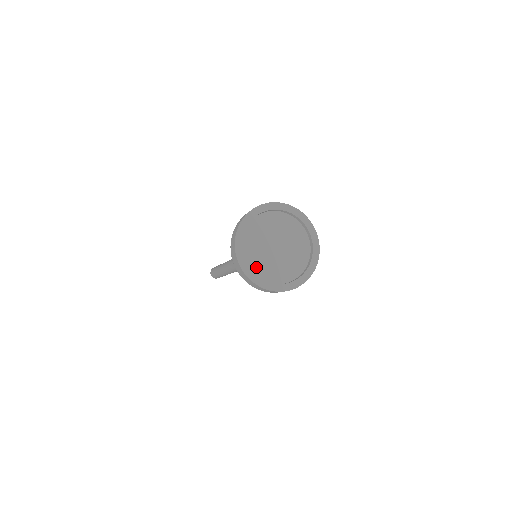
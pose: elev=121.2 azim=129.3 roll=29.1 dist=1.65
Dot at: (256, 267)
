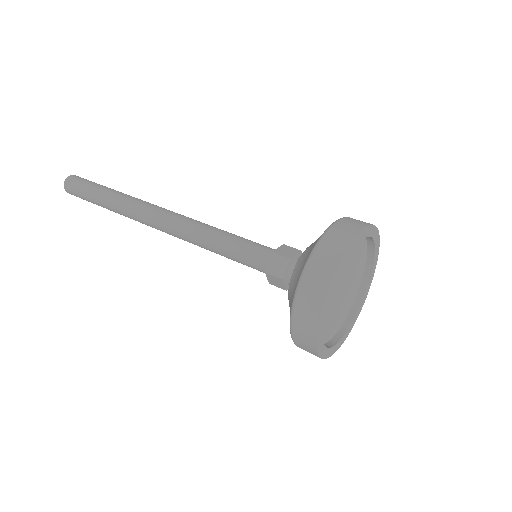
Dot at: (329, 333)
